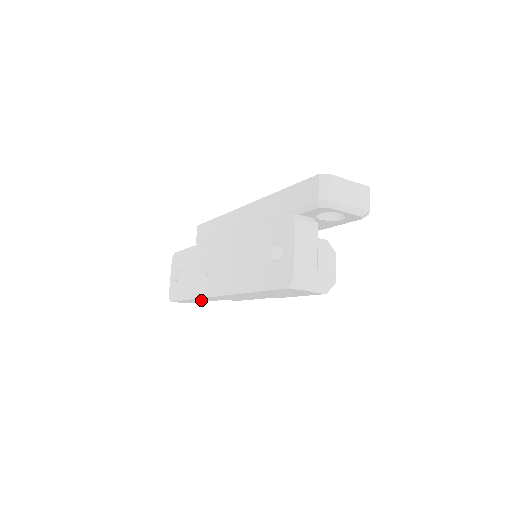
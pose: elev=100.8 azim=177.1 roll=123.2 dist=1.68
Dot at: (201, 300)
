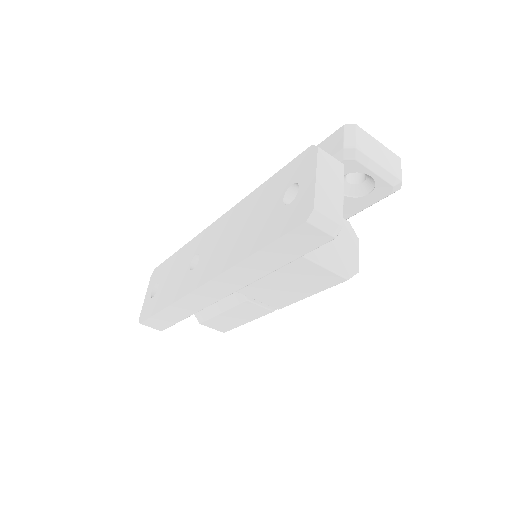
Dot at: (180, 311)
